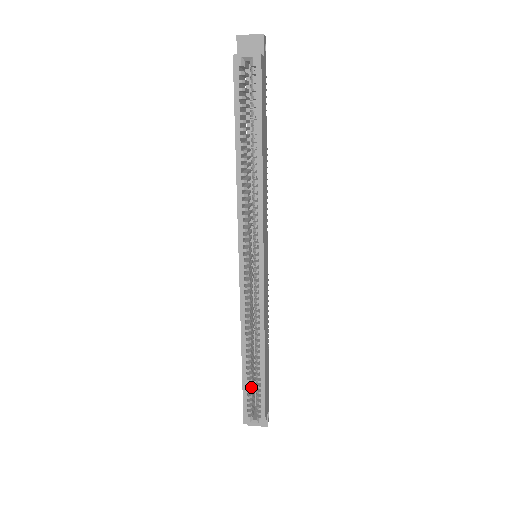
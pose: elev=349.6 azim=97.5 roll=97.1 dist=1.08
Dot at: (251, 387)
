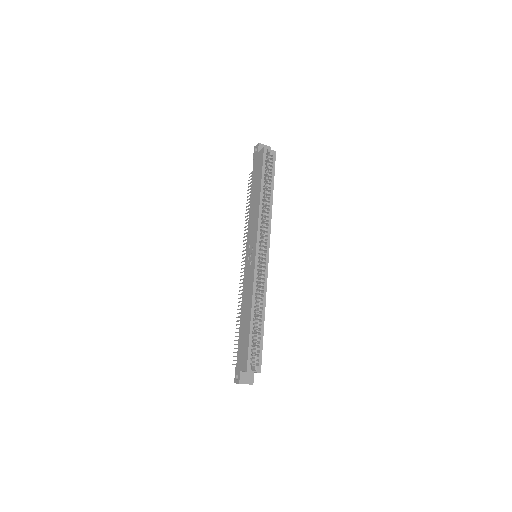
Dot at: (251, 343)
